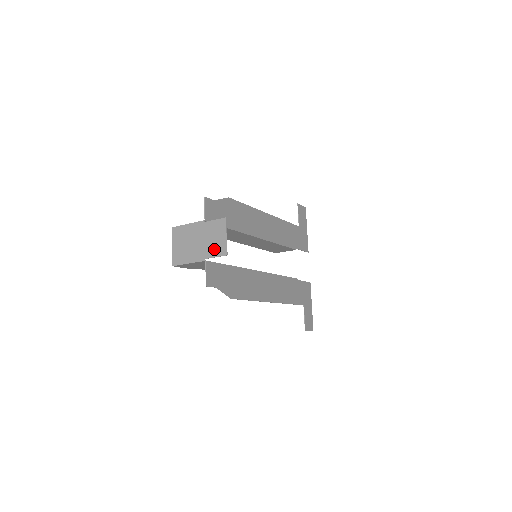
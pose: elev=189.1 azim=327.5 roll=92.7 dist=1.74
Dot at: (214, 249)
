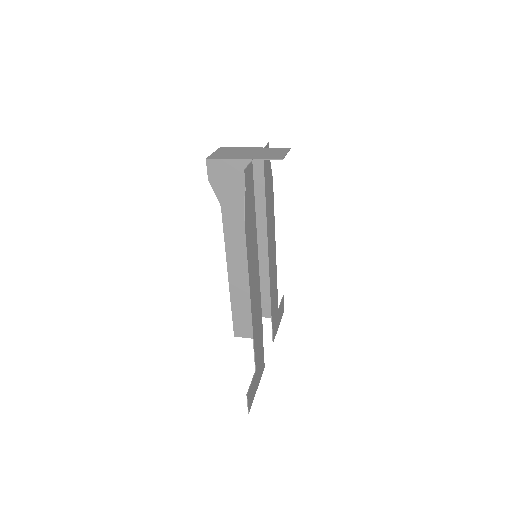
Dot at: (268, 156)
